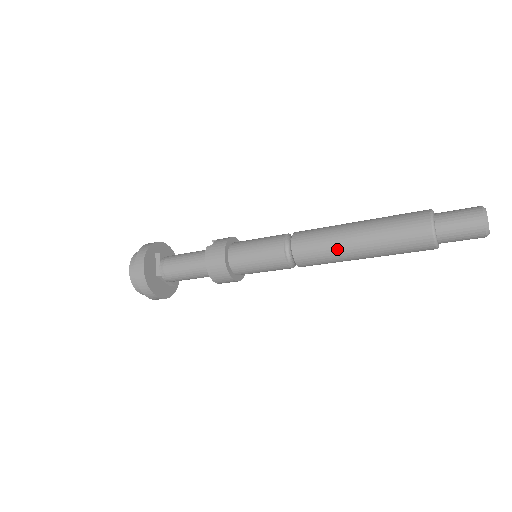
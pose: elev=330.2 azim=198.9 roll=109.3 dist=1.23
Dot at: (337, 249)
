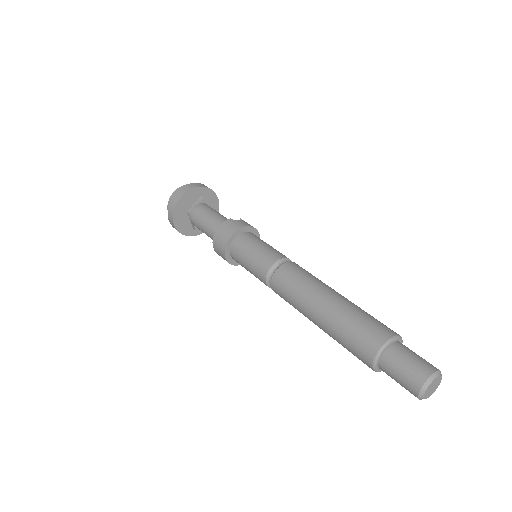
Dot at: (303, 300)
